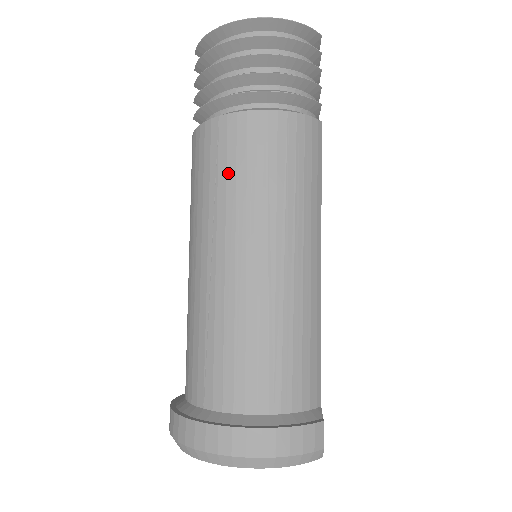
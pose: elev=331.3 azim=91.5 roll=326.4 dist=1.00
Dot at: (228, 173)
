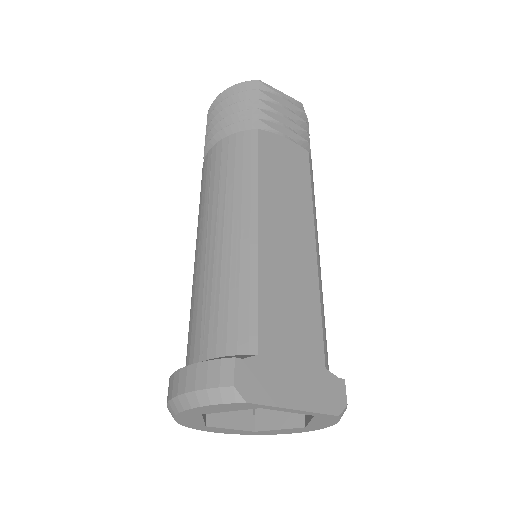
Dot at: occluded
